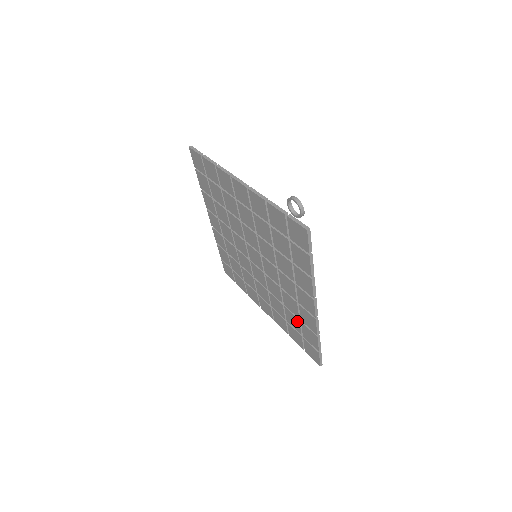
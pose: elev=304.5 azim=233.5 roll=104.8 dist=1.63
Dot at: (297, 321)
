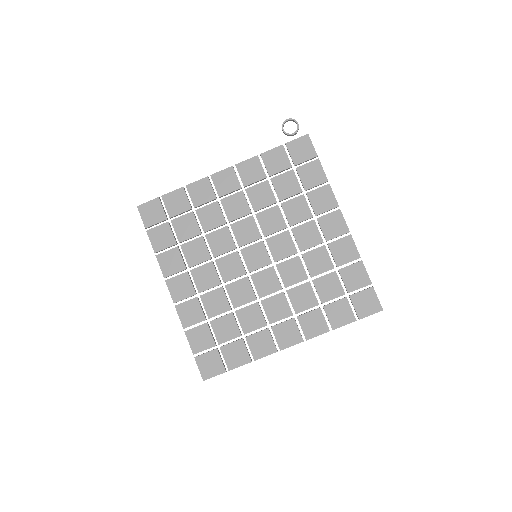
Dot at: (334, 277)
